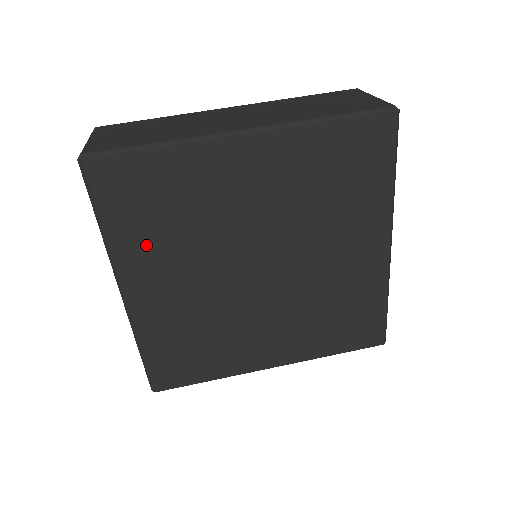
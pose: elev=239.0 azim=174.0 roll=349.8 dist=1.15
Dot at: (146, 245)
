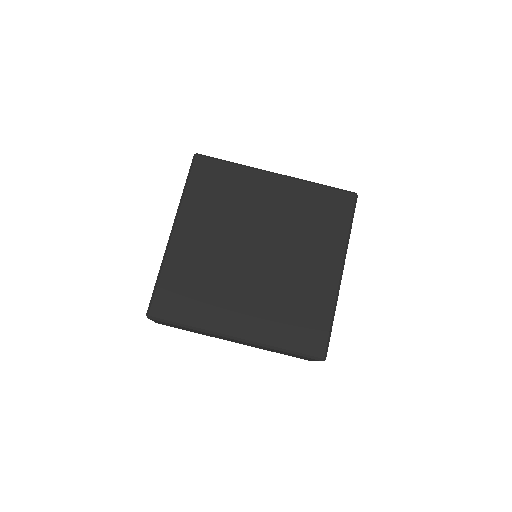
Dot at: (202, 207)
